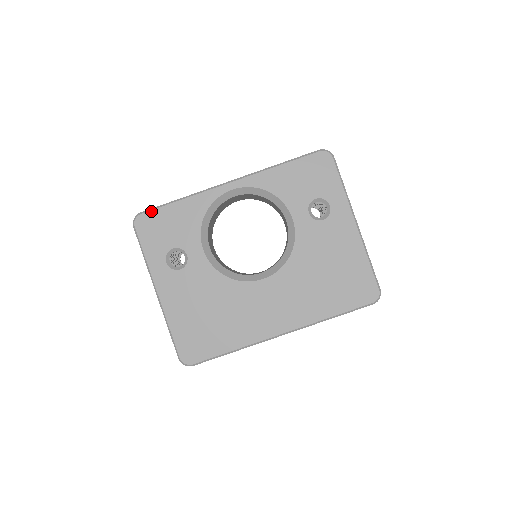
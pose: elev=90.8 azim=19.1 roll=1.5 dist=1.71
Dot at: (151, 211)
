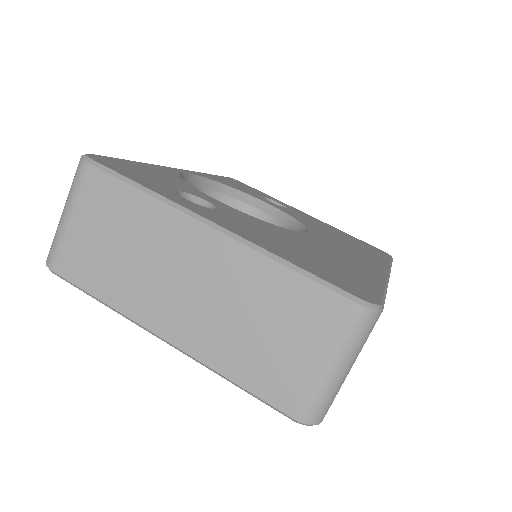
Dot at: (105, 157)
